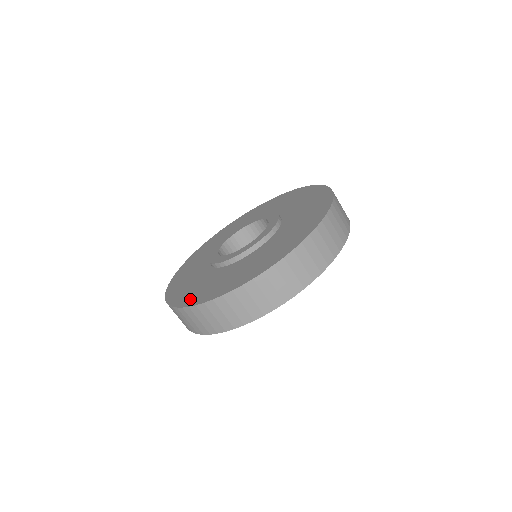
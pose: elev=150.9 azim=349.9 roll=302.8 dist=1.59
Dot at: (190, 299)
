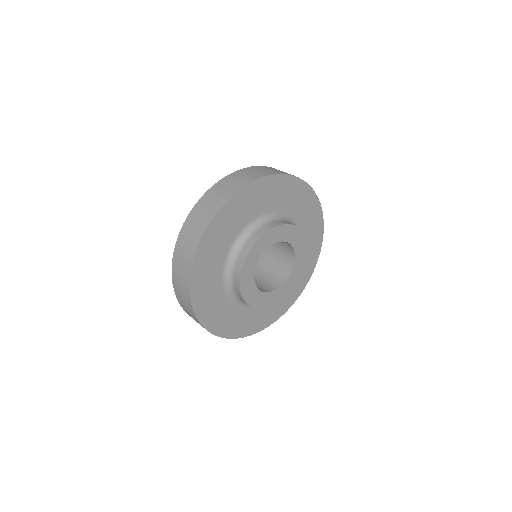
Dot at: occluded
